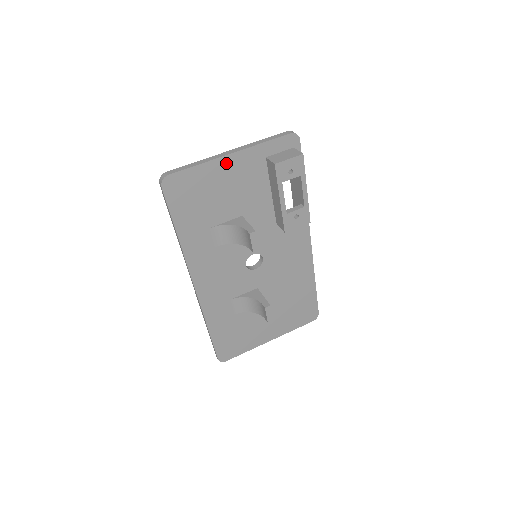
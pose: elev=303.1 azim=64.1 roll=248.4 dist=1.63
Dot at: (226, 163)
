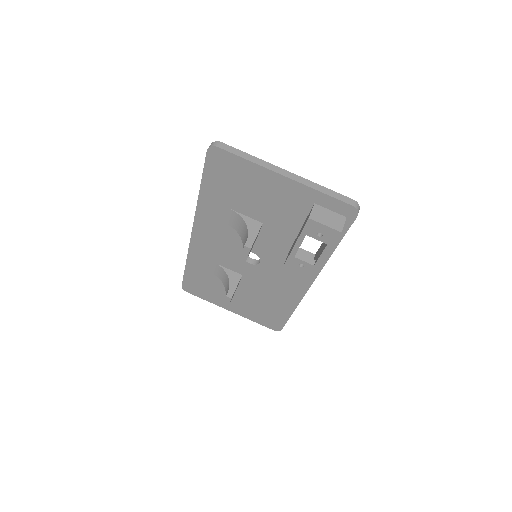
Dot at: (275, 179)
